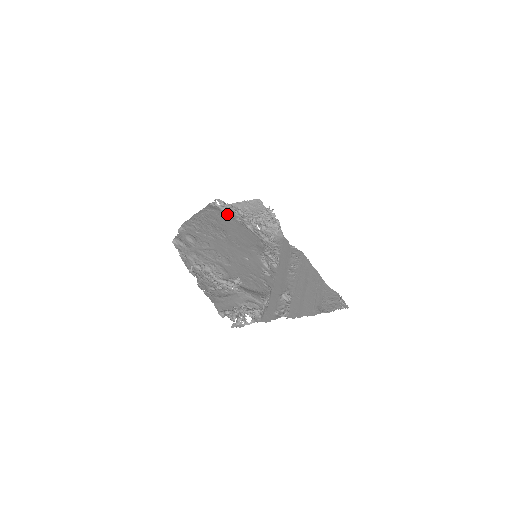
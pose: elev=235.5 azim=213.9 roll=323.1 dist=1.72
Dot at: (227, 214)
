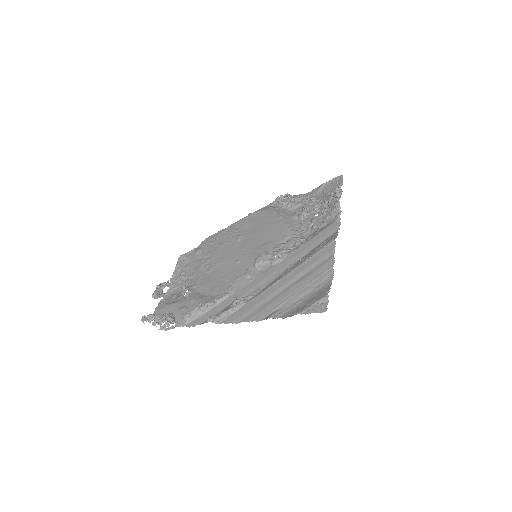
Dot at: (272, 212)
